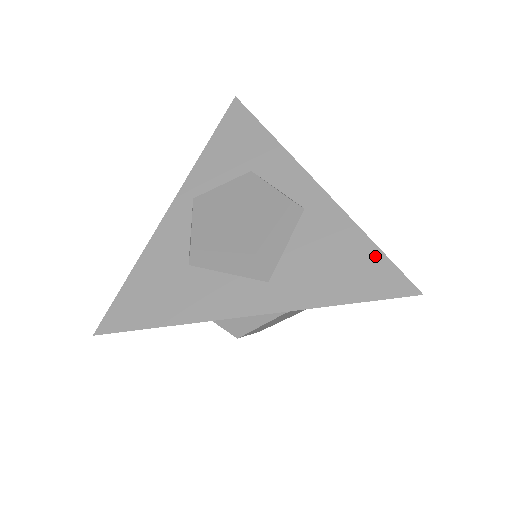
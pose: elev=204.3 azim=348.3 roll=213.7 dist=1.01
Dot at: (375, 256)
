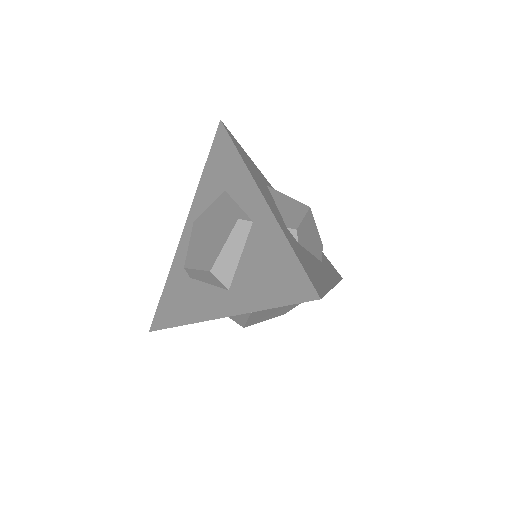
Dot at: (292, 263)
